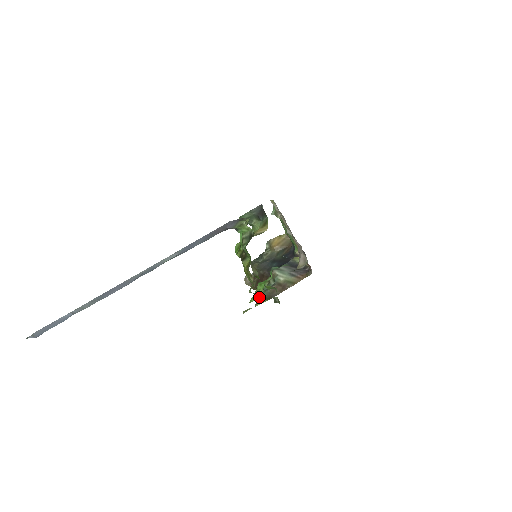
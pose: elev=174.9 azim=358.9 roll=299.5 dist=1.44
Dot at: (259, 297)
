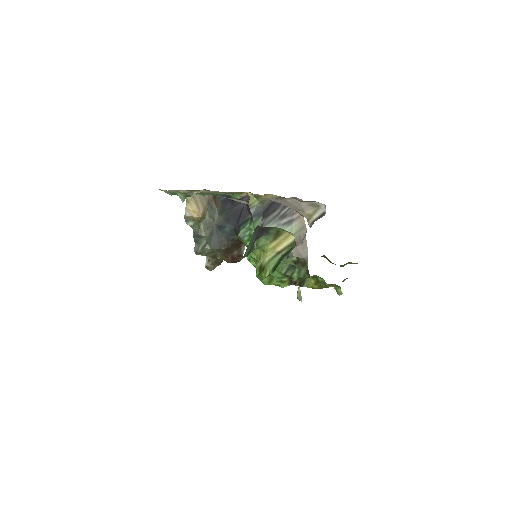
Dot at: occluded
